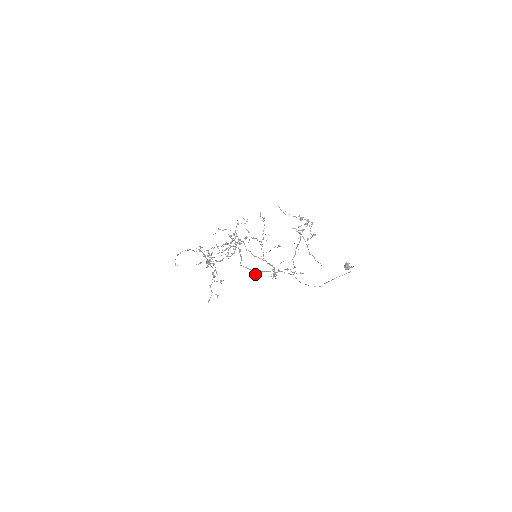
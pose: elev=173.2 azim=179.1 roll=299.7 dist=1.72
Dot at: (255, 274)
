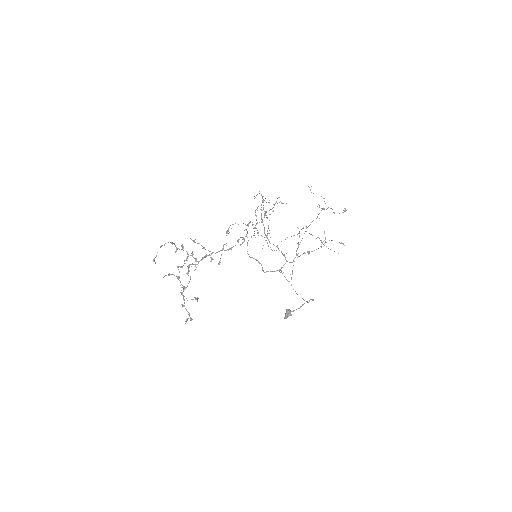
Dot at: (263, 271)
